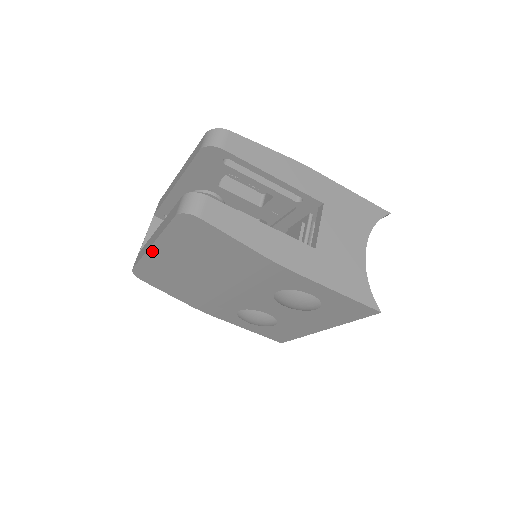
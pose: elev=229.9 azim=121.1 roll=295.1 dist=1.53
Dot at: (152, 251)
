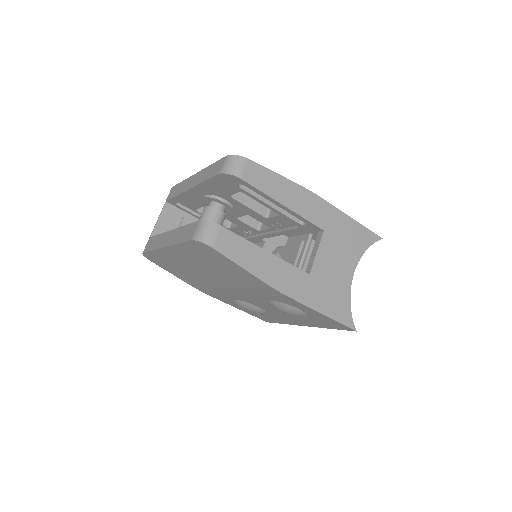
Dot at: (164, 250)
